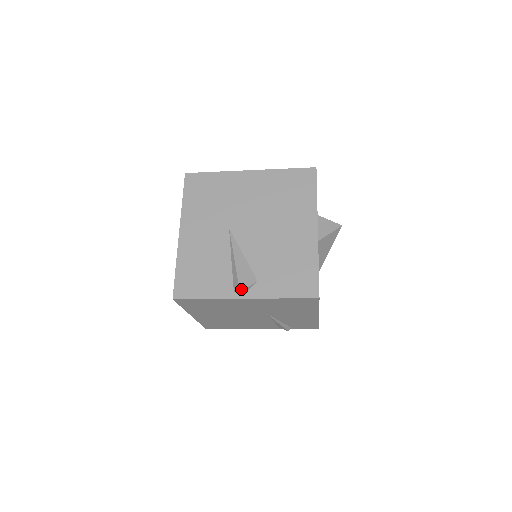
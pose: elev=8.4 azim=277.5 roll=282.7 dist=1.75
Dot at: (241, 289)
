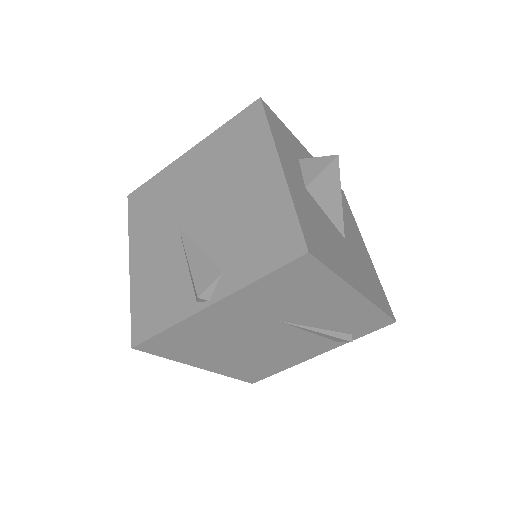
Dot at: (199, 293)
